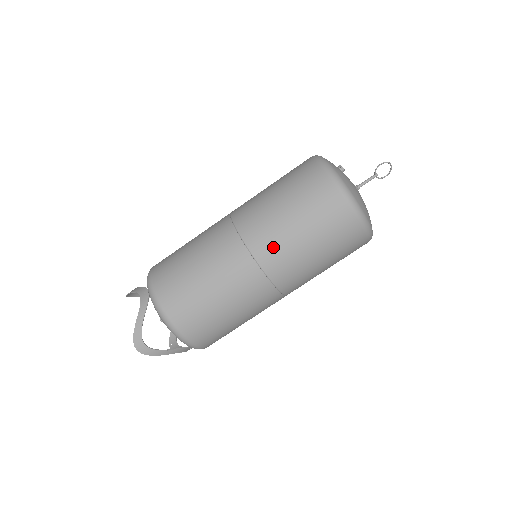
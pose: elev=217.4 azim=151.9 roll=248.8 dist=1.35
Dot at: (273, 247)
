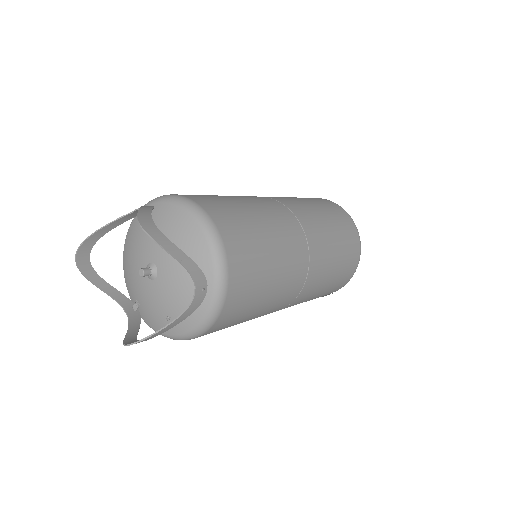
Dot at: (296, 204)
